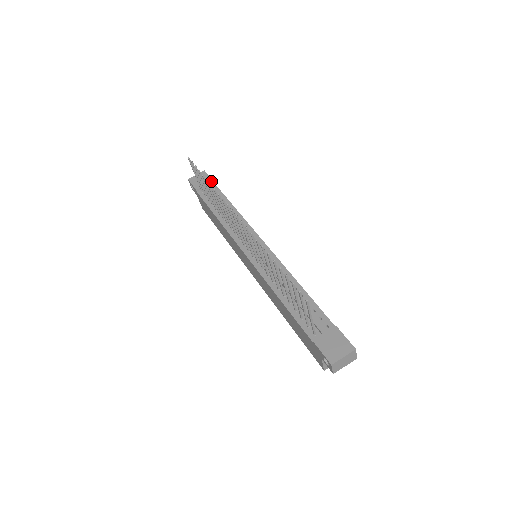
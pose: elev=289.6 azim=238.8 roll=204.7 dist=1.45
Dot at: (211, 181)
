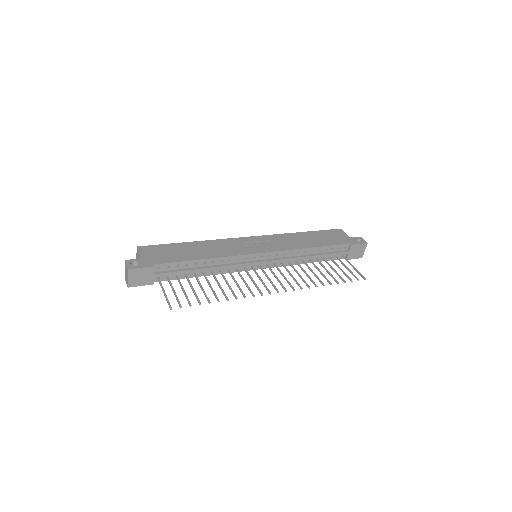
Dot at: (154, 269)
